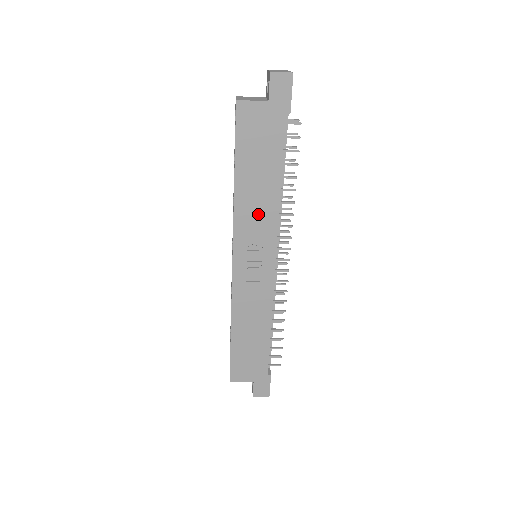
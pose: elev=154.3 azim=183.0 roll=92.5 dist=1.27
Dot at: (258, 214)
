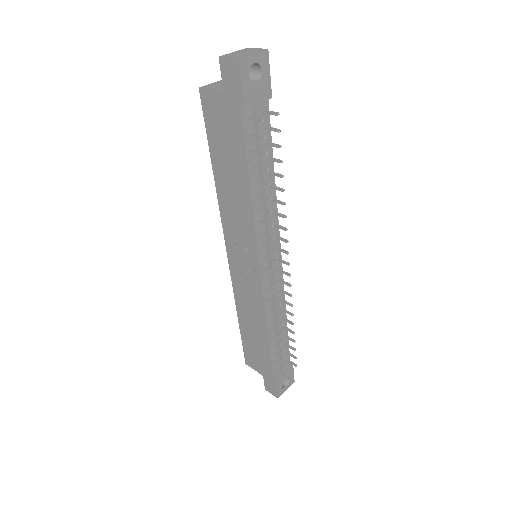
Dot at: (237, 214)
